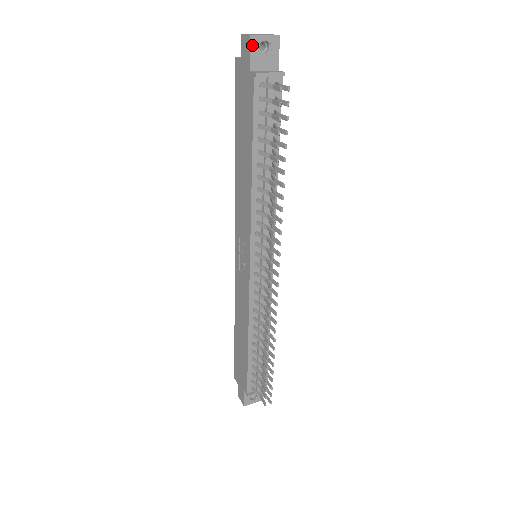
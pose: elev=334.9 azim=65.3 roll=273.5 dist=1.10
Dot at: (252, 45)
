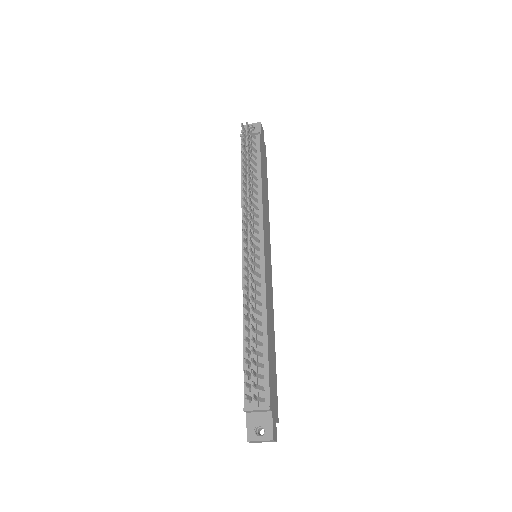
Dot at: occluded
